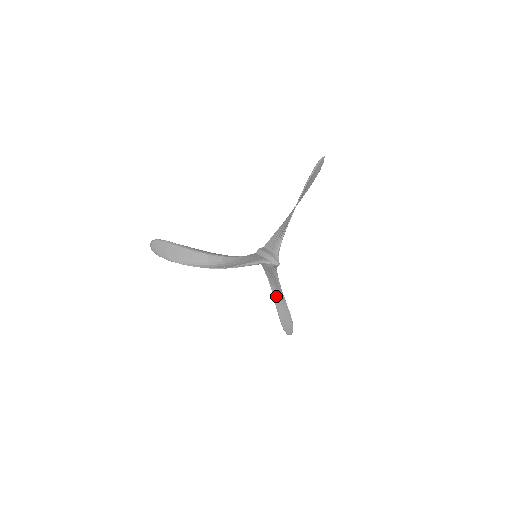
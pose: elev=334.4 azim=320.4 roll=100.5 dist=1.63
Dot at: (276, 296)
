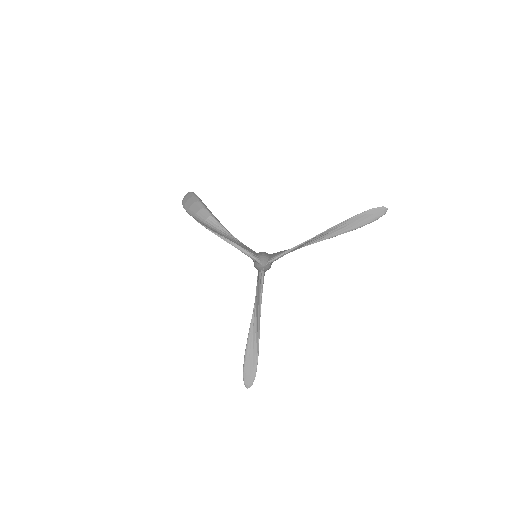
Dot at: (254, 321)
